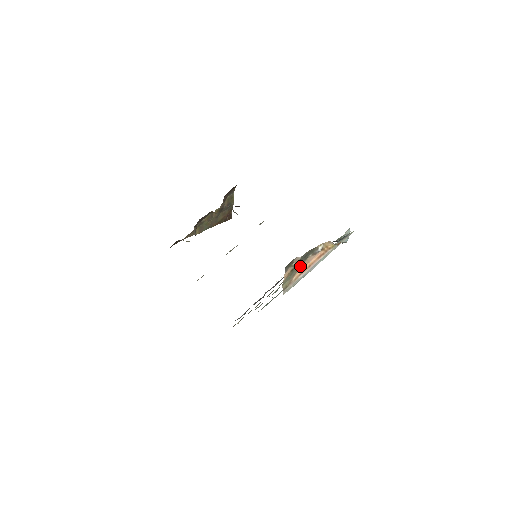
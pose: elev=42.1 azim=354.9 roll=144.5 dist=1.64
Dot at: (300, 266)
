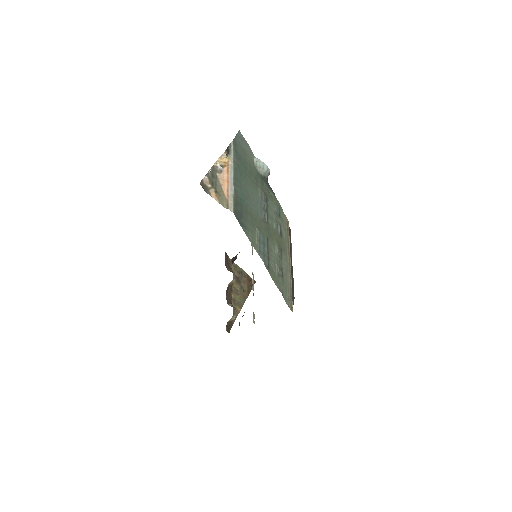
Dot at: (220, 186)
